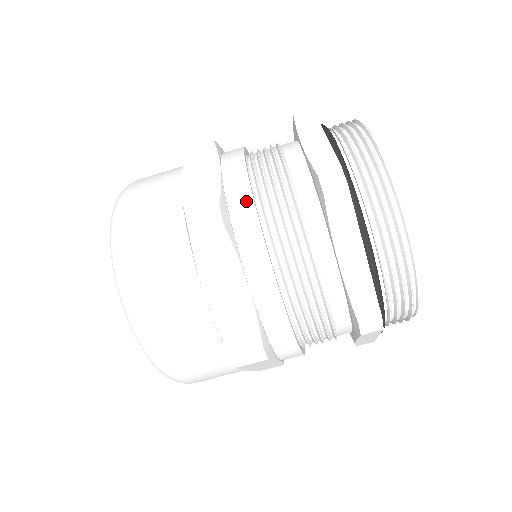
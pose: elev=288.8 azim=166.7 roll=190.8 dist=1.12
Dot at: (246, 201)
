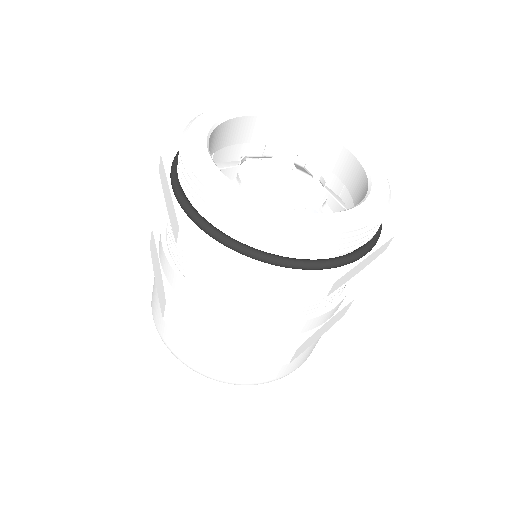
Dot at: (177, 281)
